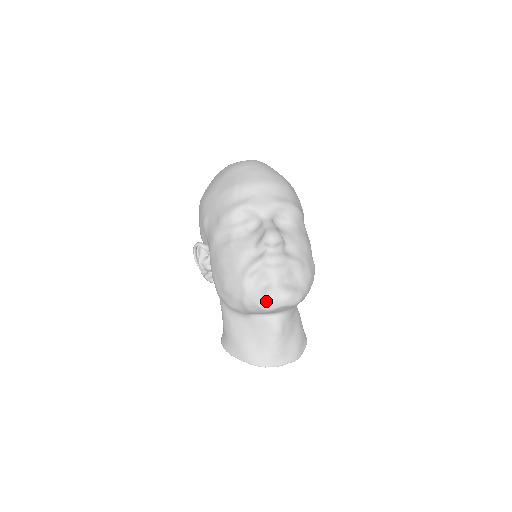
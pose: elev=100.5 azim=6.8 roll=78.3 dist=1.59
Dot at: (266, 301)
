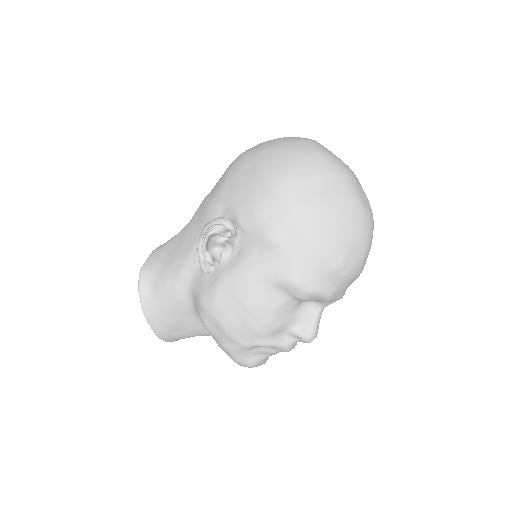
Dot at: (246, 365)
